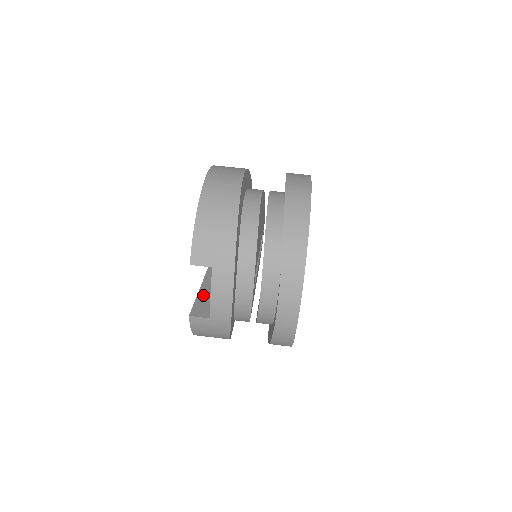
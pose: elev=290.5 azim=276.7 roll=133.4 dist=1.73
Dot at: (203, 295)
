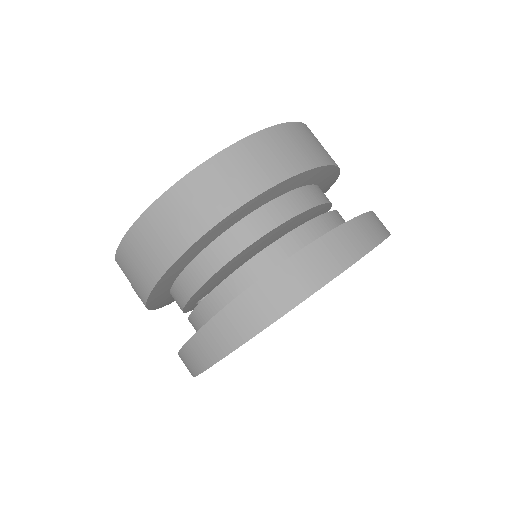
Dot at: occluded
